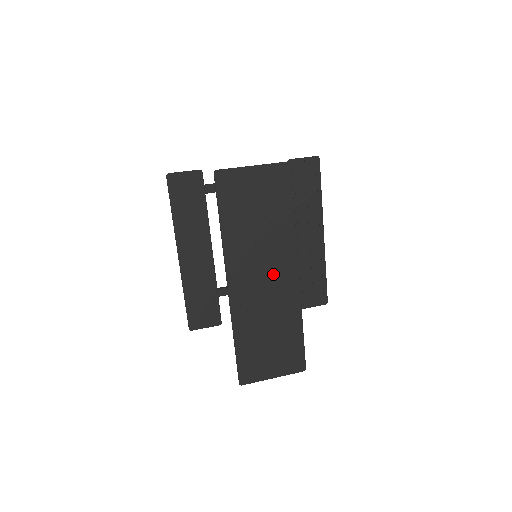
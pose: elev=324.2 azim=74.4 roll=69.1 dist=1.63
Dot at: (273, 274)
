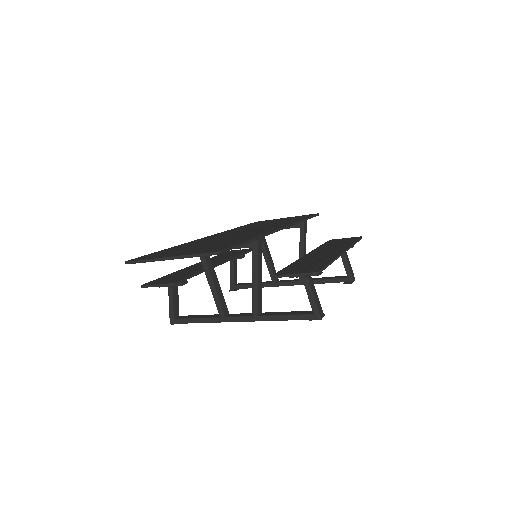
Dot at: (255, 230)
